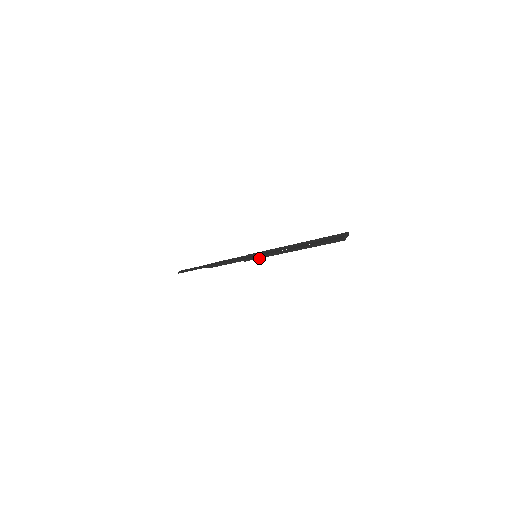
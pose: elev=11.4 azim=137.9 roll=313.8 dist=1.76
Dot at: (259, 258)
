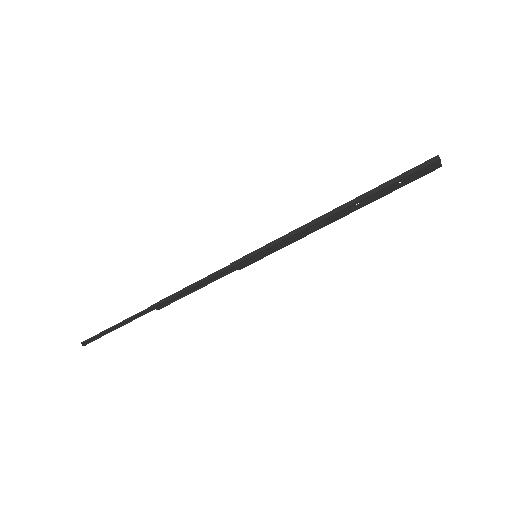
Dot at: (264, 249)
